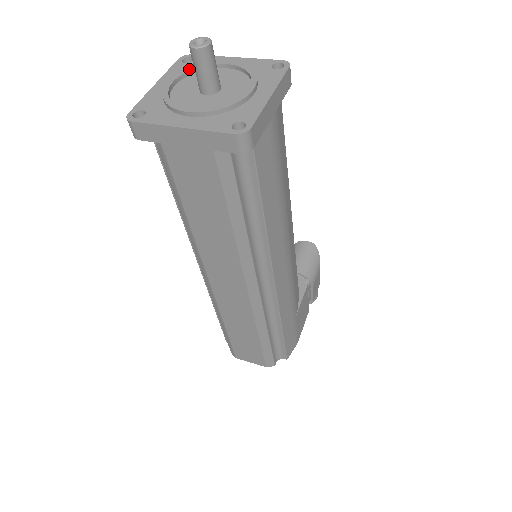
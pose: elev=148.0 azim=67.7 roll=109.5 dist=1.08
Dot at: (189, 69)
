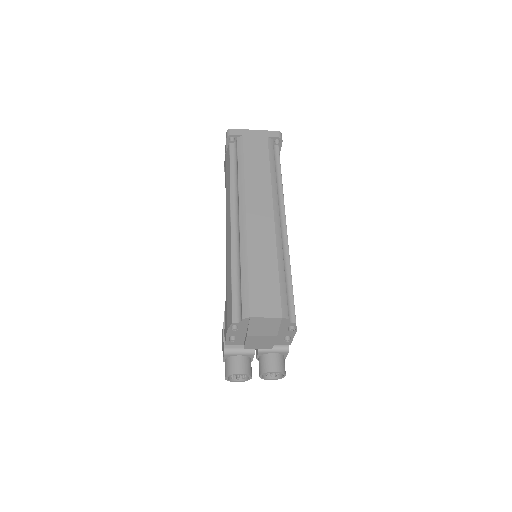
Dot at: occluded
